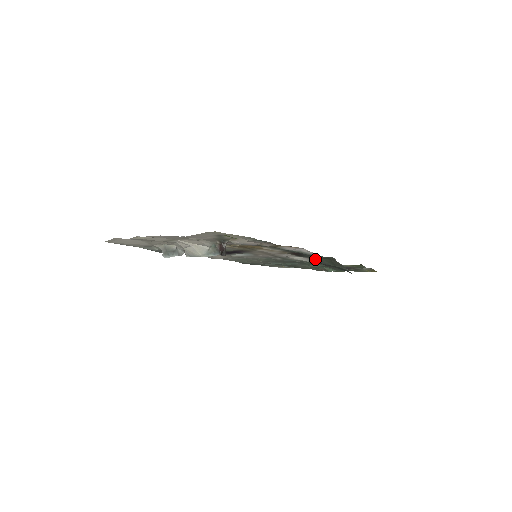
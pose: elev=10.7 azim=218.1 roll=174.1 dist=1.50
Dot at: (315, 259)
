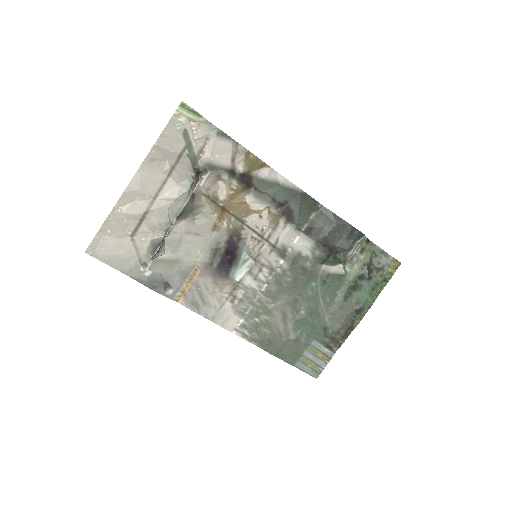
Dot at: (314, 232)
